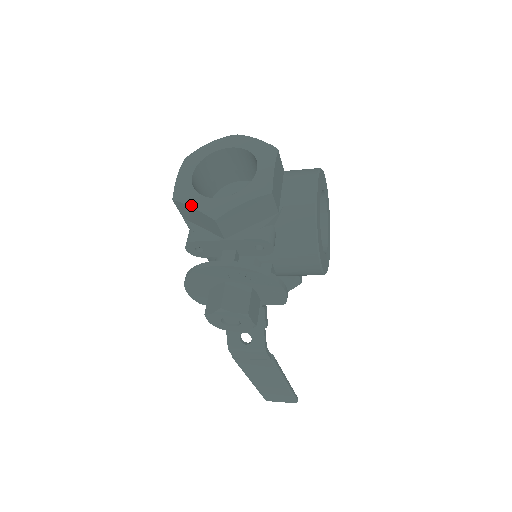
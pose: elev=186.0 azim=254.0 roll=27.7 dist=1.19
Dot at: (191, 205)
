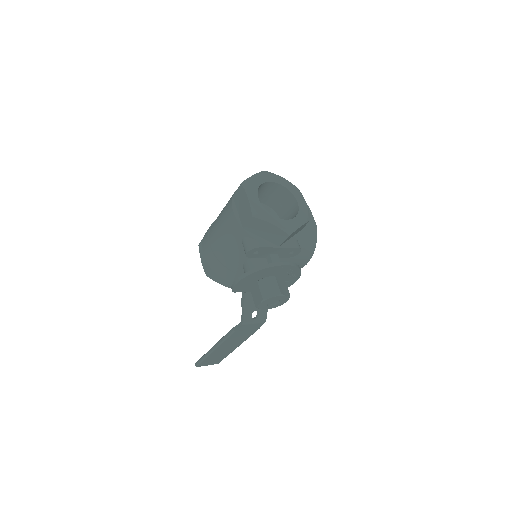
Dot at: (272, 223)
